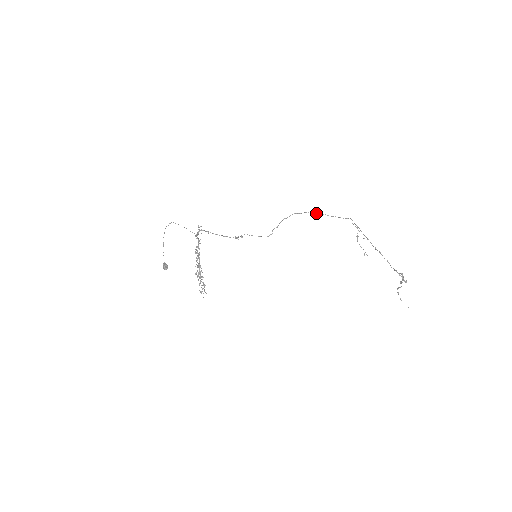
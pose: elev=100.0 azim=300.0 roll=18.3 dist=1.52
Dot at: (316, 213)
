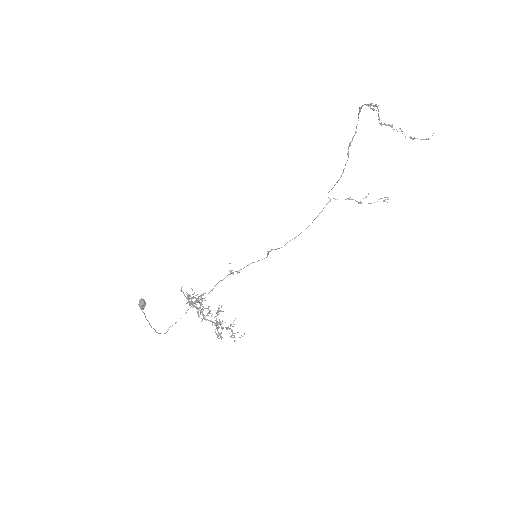
Dot at: occluded
